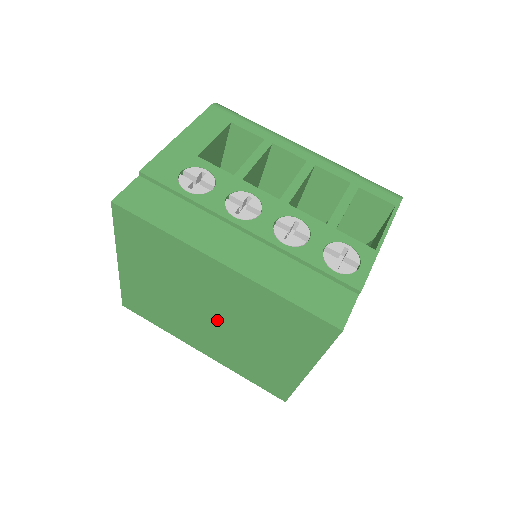
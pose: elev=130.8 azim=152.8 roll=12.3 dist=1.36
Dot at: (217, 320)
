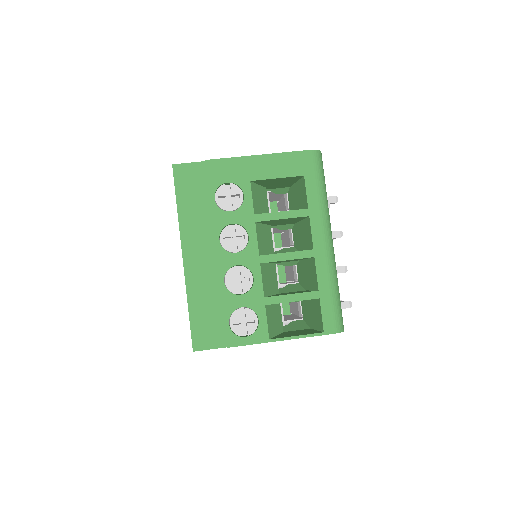
Dot at: occluded
